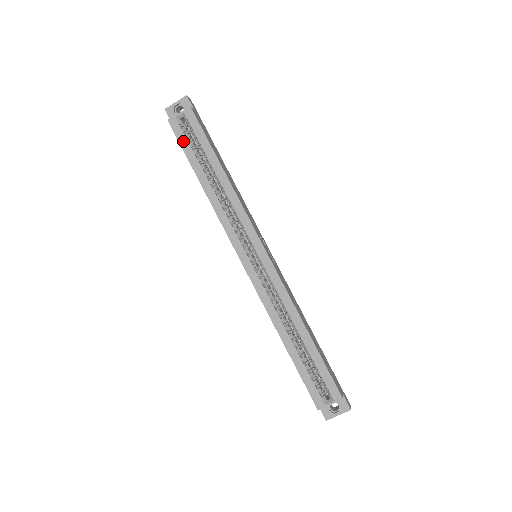
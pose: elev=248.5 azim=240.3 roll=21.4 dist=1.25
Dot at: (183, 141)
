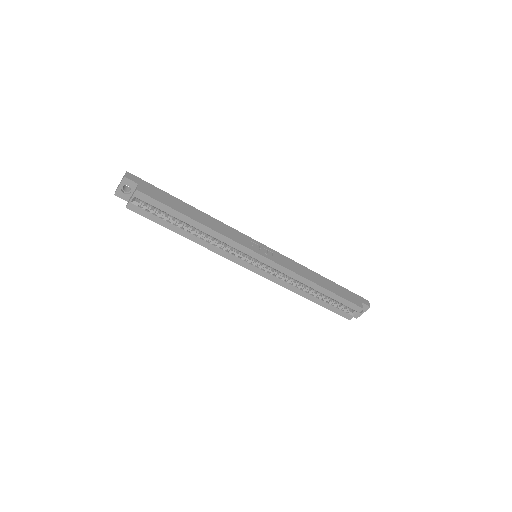
Dot at: (150, 216)
